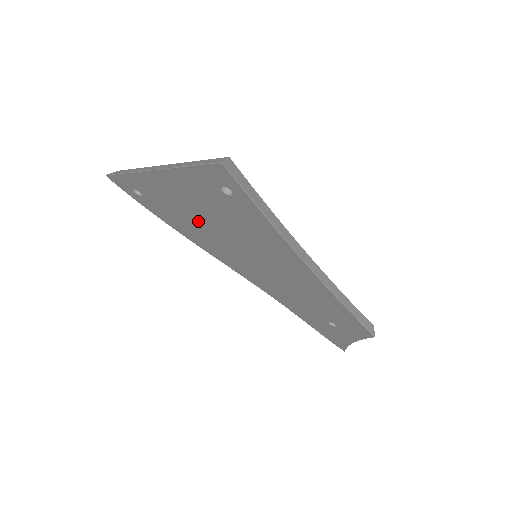
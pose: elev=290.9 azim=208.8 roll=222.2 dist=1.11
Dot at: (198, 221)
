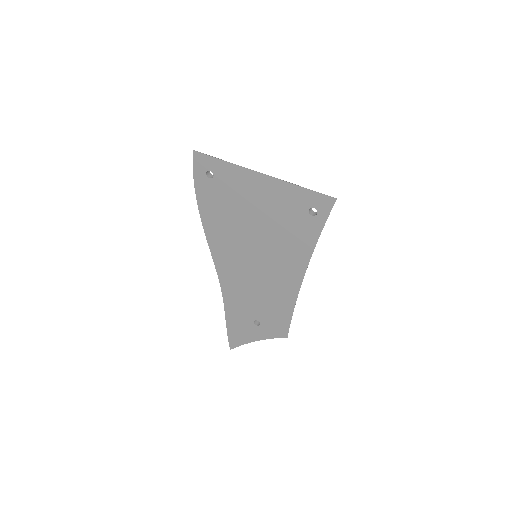
Dot at: (244, 216)
